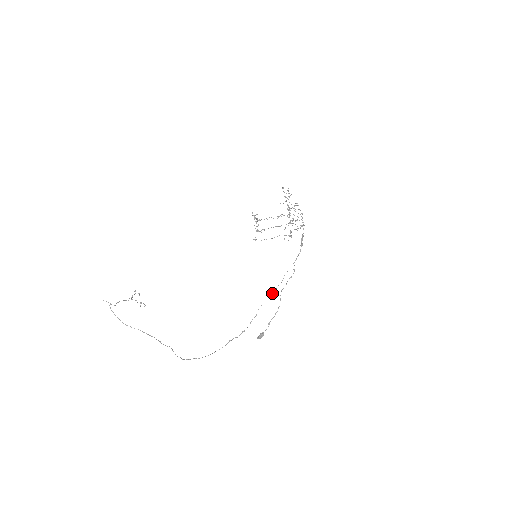
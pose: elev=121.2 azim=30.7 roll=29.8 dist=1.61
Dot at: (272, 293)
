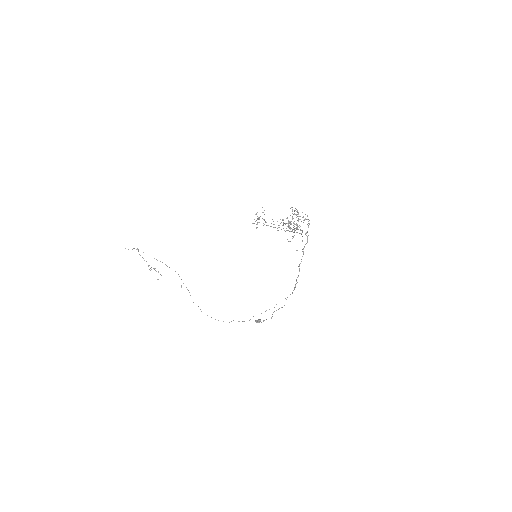
Dot at: occluded
